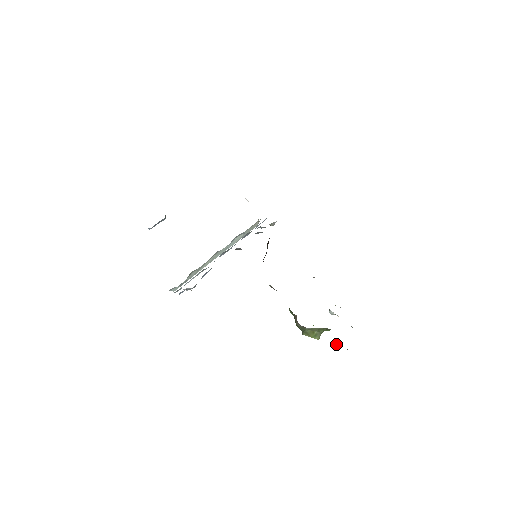
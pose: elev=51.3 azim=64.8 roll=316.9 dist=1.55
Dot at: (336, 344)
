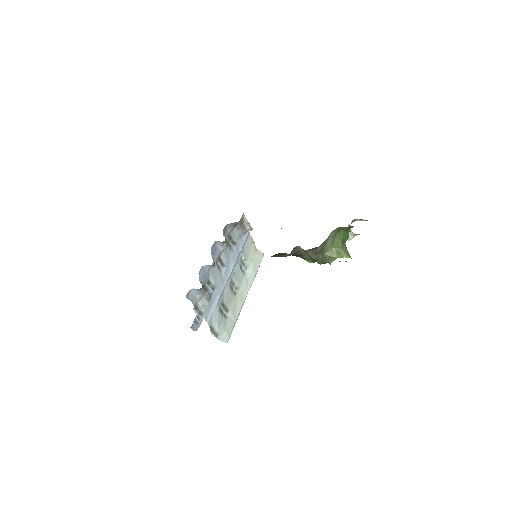
Dot at: occluded
